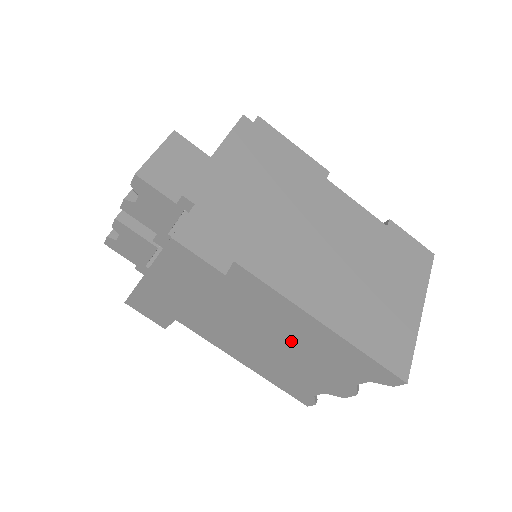
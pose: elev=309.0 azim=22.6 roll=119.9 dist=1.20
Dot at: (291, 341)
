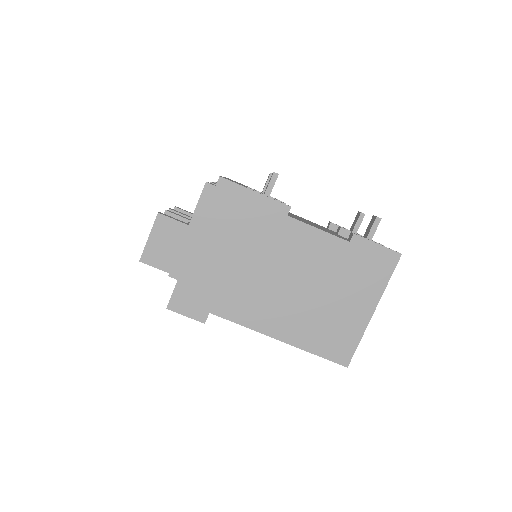
Dot at: occluded
